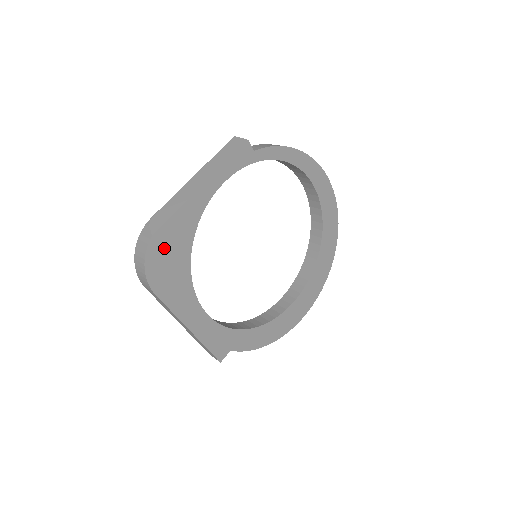
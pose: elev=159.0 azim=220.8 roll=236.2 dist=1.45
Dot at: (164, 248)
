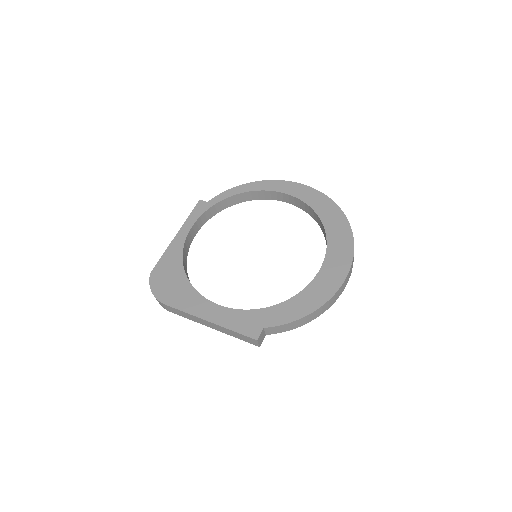
Dot at: (162, 276)
